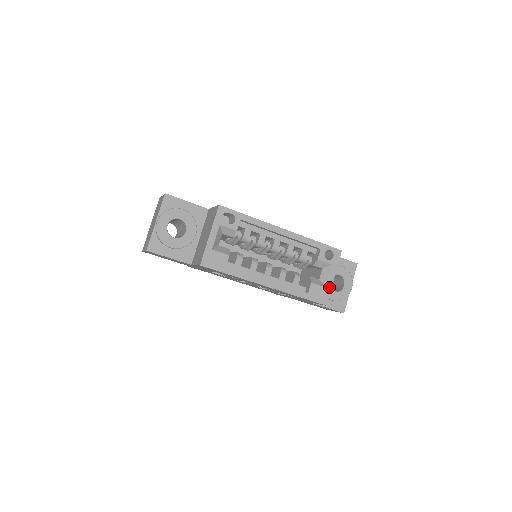
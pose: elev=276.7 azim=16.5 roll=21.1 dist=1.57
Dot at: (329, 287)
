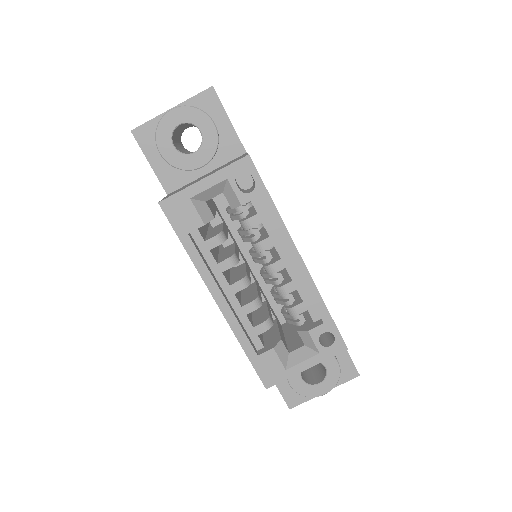
Dot at: (290, 373)
